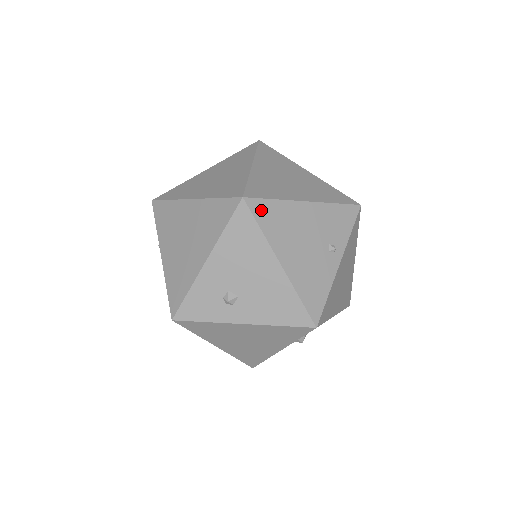
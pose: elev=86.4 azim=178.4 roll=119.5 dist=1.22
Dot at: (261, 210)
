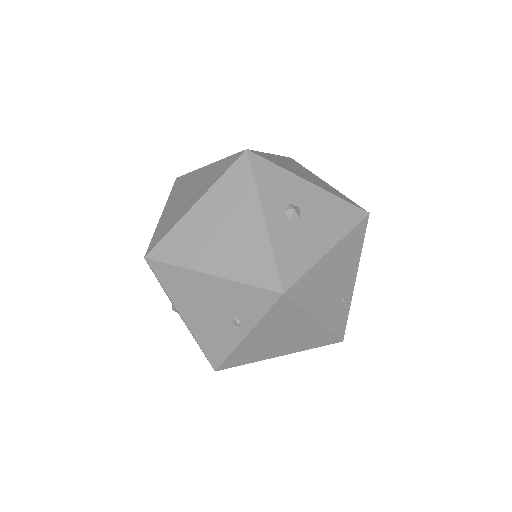
Dot at: (162, 271)
